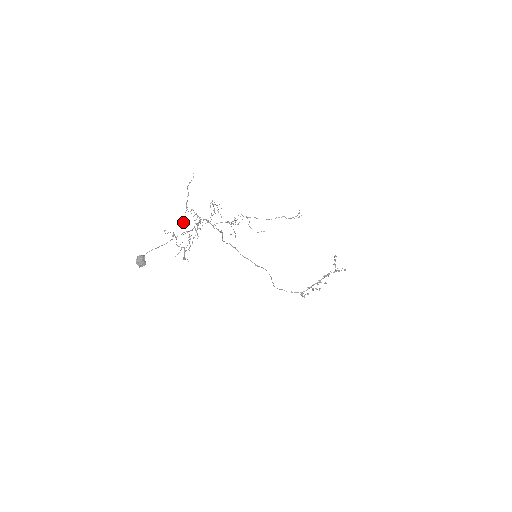
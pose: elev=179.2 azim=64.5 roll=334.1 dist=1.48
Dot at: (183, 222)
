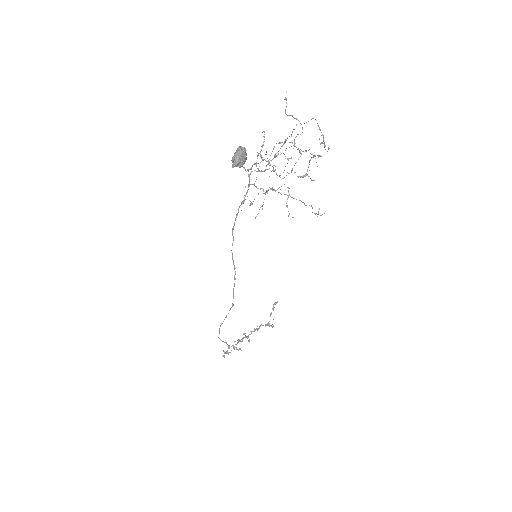
Dot at: (263, 145)
